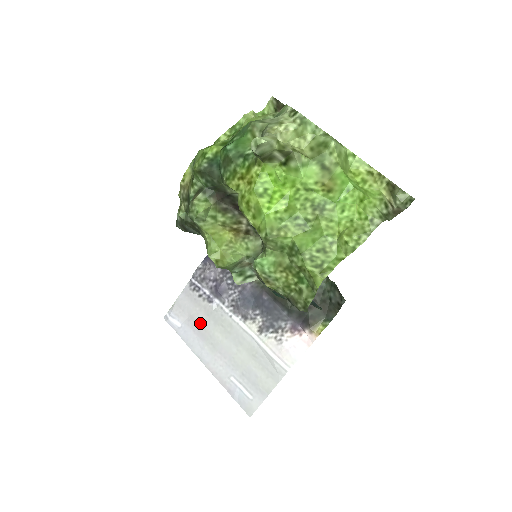
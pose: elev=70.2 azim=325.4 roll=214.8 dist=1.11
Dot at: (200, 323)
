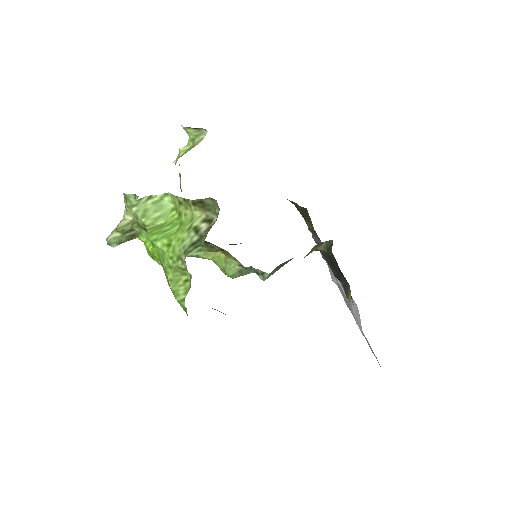
Dot at: occluded
